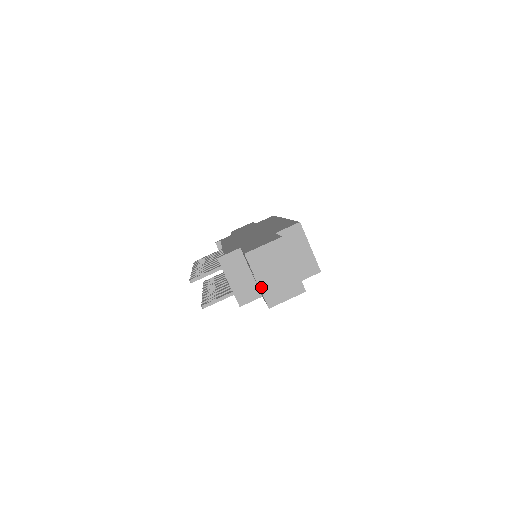
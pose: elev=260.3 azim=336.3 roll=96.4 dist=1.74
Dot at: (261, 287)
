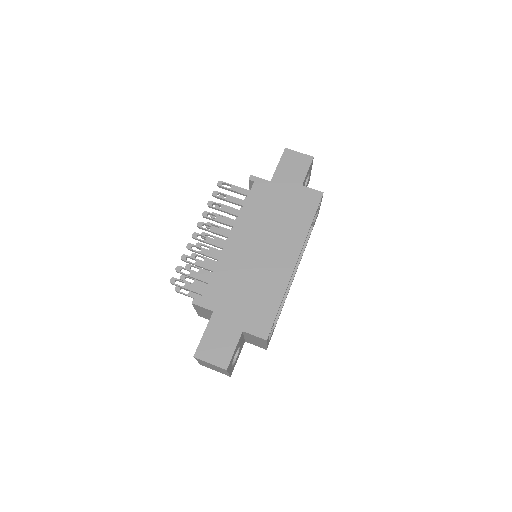
Dot at: (199, 362)
